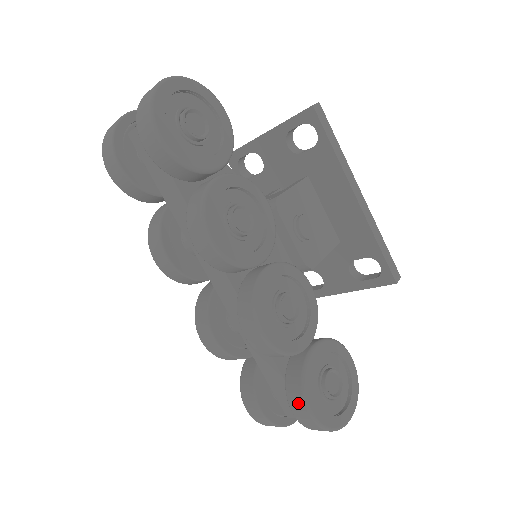
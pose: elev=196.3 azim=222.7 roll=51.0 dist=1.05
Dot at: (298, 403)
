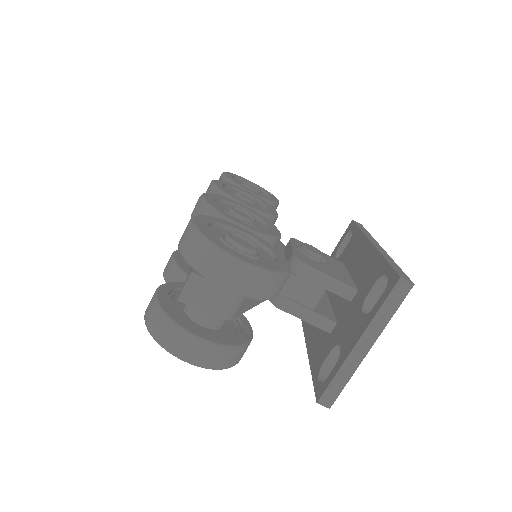
Dot at: occluded
